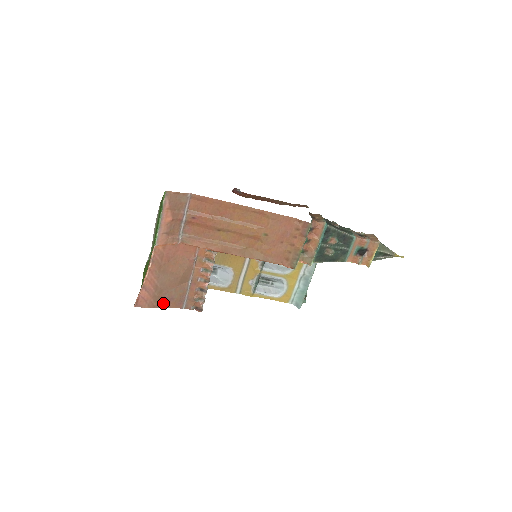
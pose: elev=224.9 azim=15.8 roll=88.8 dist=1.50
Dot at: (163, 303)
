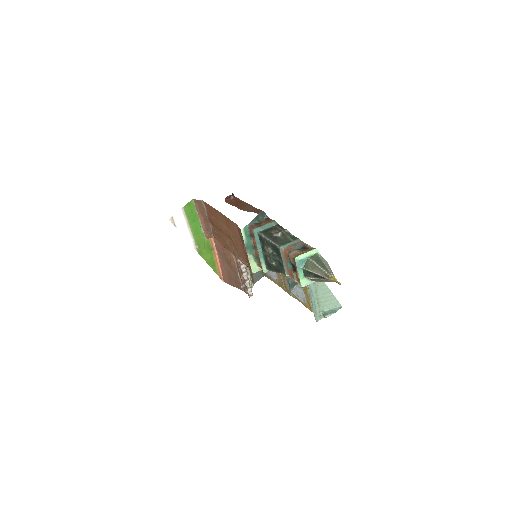
Dot at: (234, 283)
